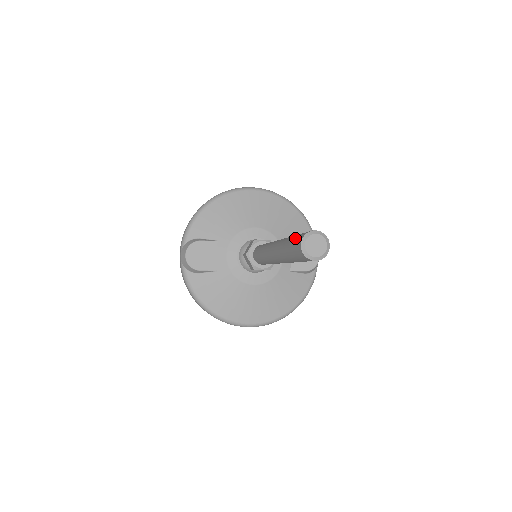
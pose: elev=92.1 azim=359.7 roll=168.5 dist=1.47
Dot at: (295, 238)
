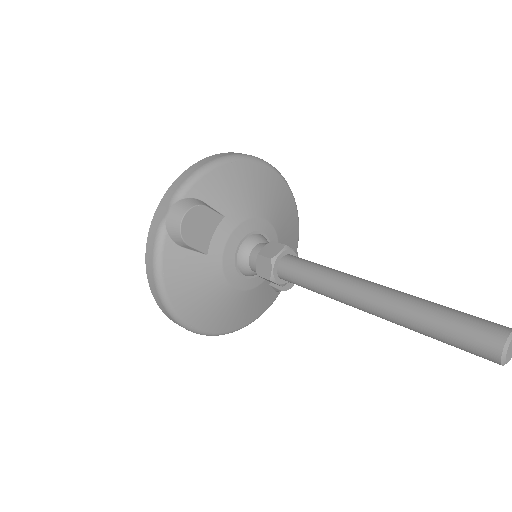
Dot at: (473, 321)
